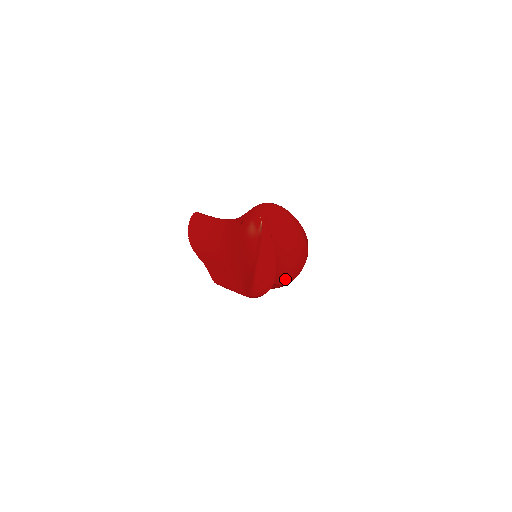
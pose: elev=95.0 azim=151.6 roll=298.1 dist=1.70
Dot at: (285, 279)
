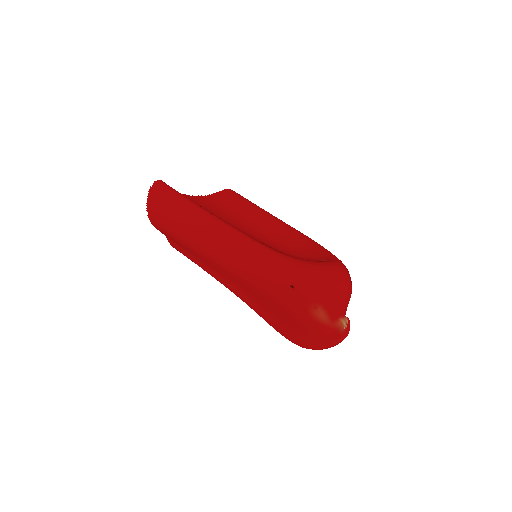
Dot at: occluded
